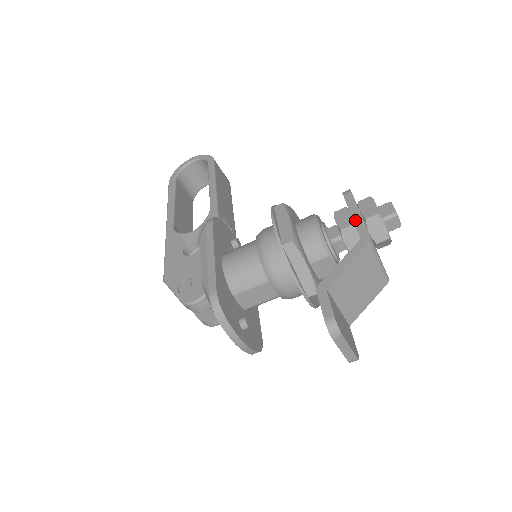
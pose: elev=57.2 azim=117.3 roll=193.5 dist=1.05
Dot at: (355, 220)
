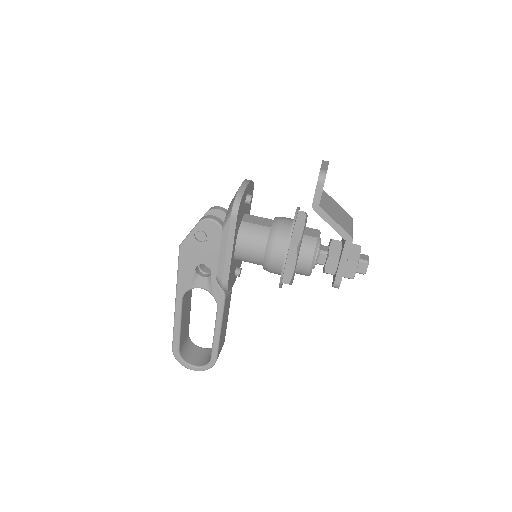
Dot at: occluded
